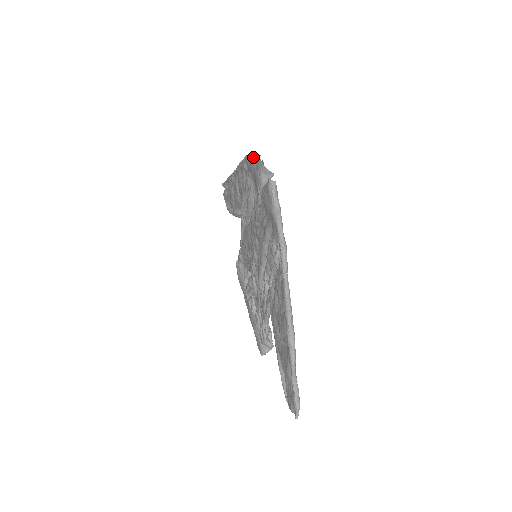
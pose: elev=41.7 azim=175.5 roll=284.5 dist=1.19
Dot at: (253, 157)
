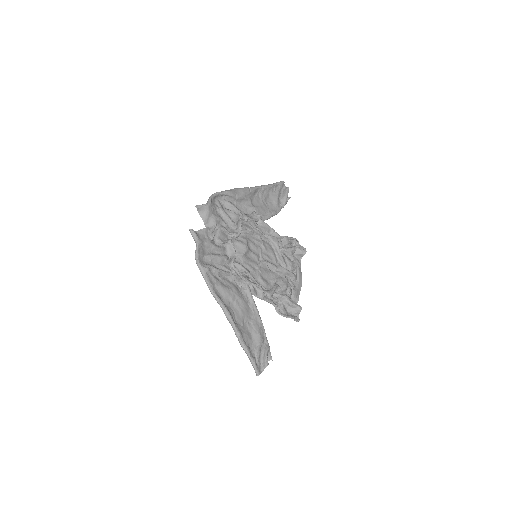
Dot at: (208, 200)
